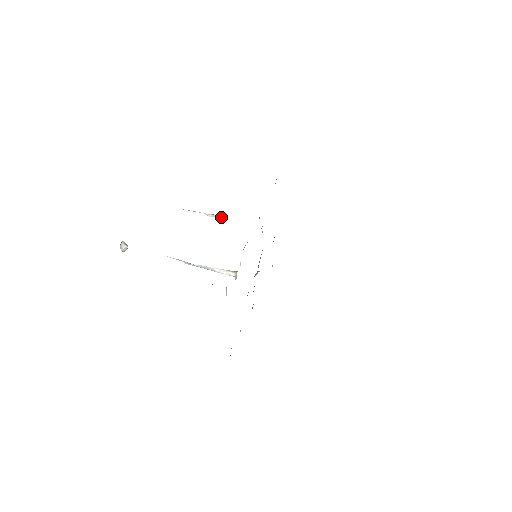
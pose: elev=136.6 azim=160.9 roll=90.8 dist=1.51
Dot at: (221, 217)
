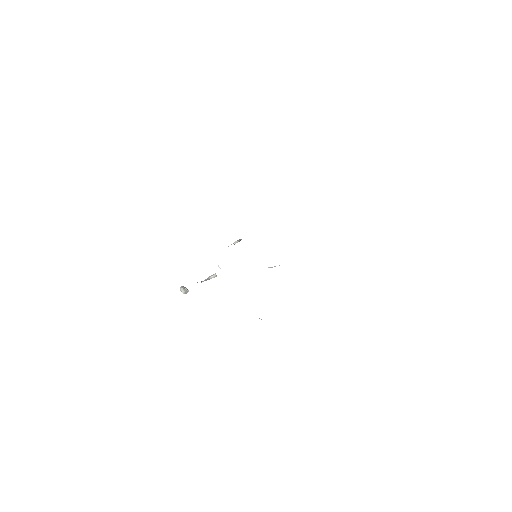
Dot at: (238, 240)
